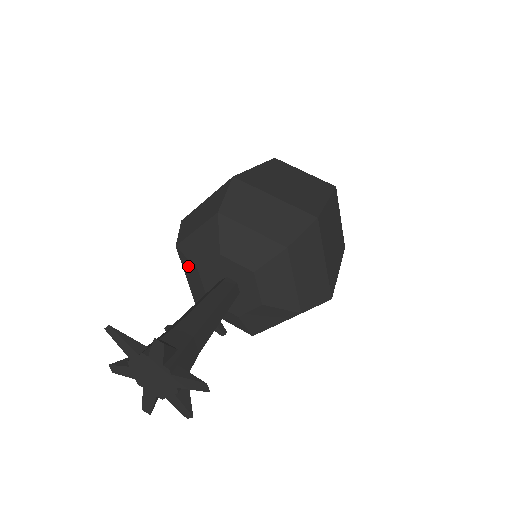
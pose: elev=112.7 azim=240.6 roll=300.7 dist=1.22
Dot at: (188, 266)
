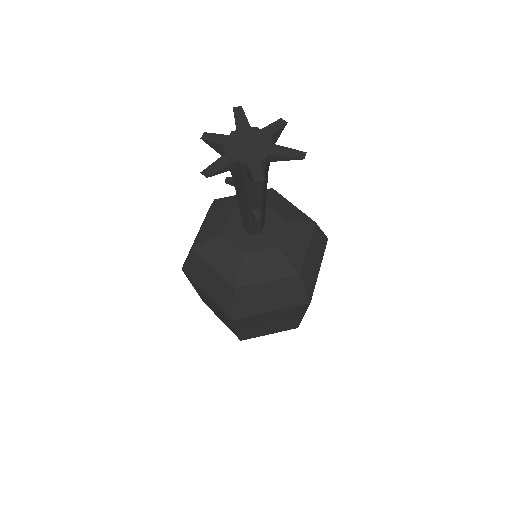
Dot at: (218, 211)
